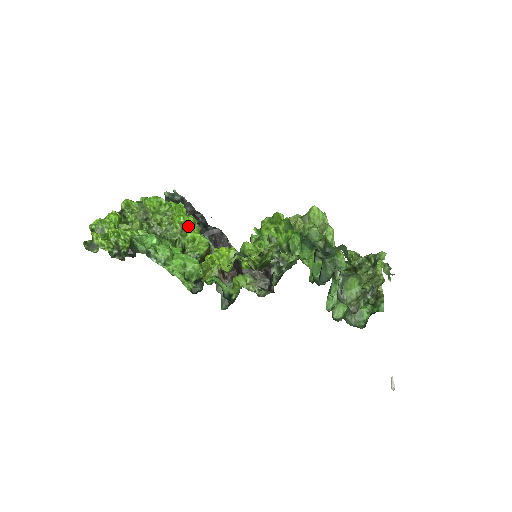
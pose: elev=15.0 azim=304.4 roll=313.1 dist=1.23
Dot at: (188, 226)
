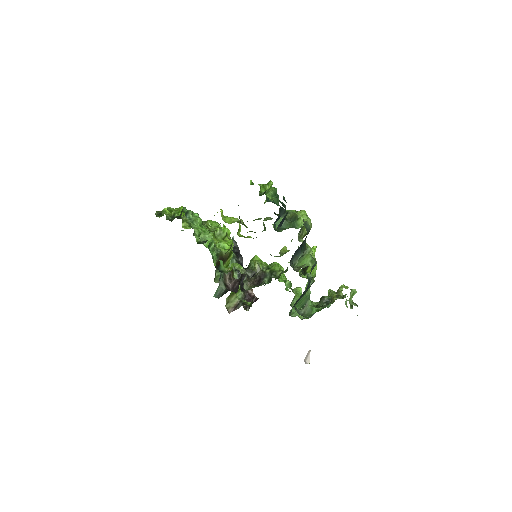
Dot at: (226, 241)
